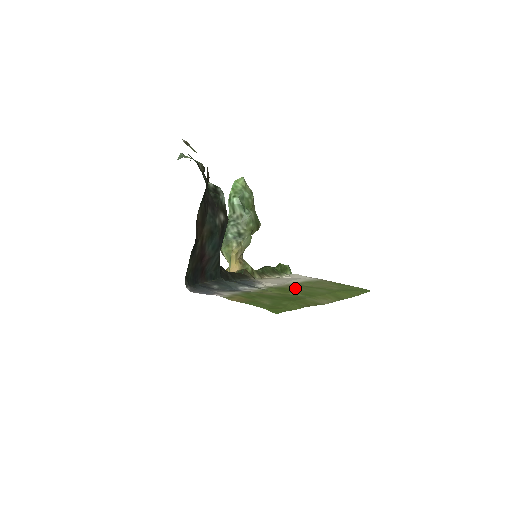
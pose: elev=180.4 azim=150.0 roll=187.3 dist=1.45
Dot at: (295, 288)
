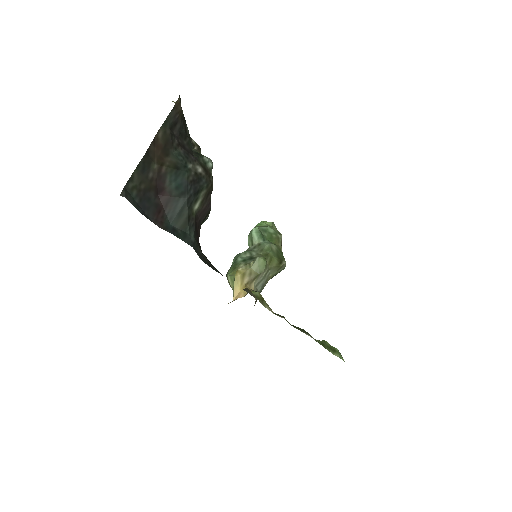
Dot at: occluded
